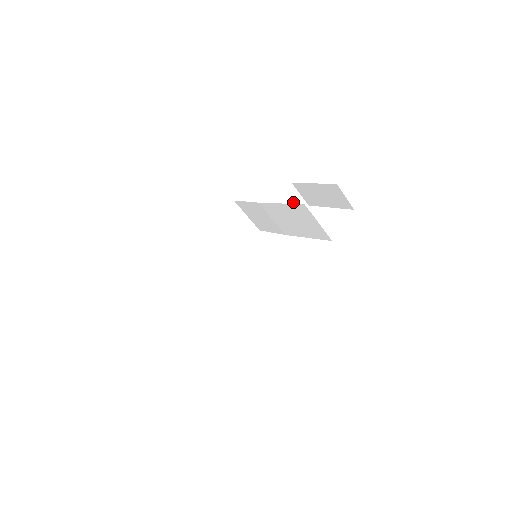
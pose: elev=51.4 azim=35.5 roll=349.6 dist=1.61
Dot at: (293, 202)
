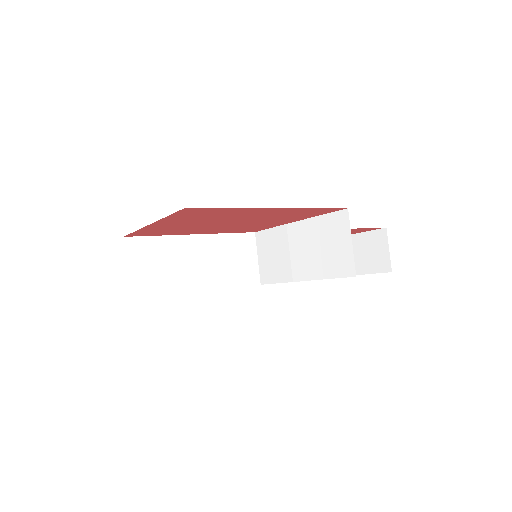
Dot at: occluded
